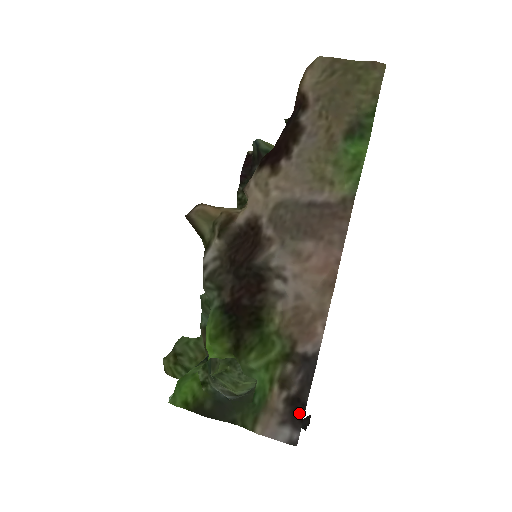
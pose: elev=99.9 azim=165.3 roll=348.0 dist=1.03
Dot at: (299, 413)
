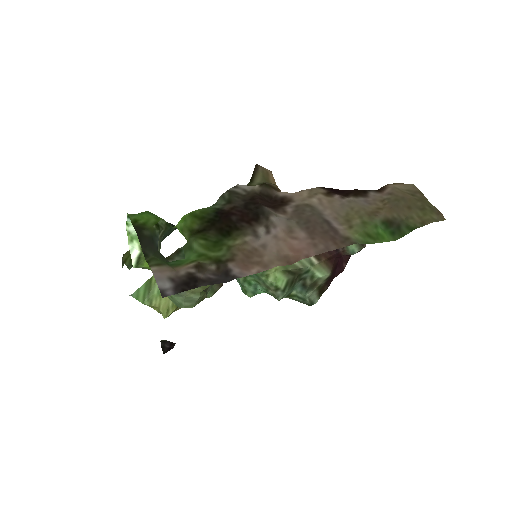
Dot at: (187, 286)
